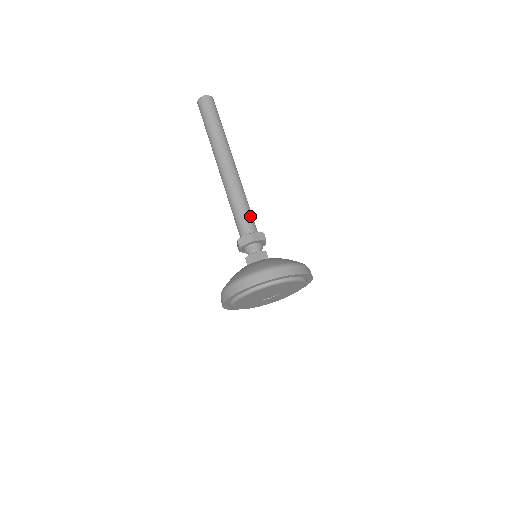
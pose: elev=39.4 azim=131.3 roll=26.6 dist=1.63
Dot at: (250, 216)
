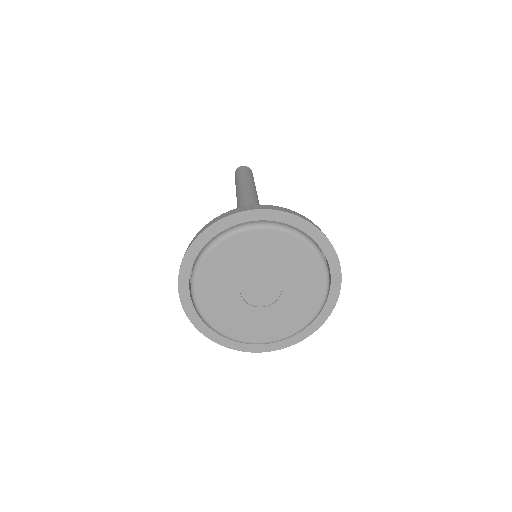
Dot at: occluded
